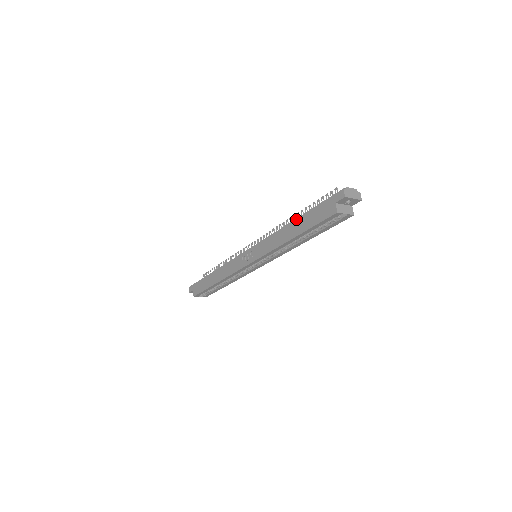
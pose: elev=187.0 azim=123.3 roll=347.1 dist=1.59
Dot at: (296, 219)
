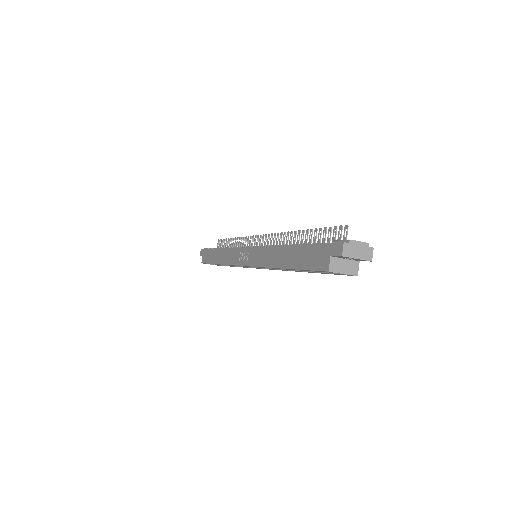
Dot at: (291, 245)
